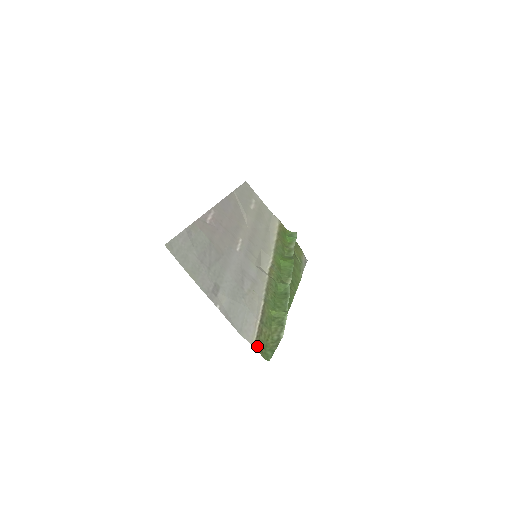
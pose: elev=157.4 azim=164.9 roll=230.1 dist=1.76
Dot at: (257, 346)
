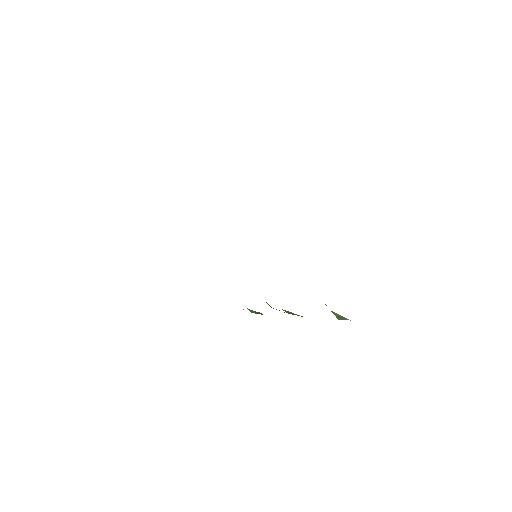
Dot at: occluded
